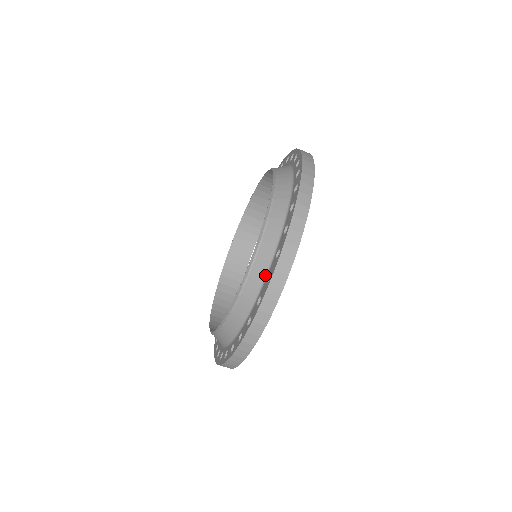
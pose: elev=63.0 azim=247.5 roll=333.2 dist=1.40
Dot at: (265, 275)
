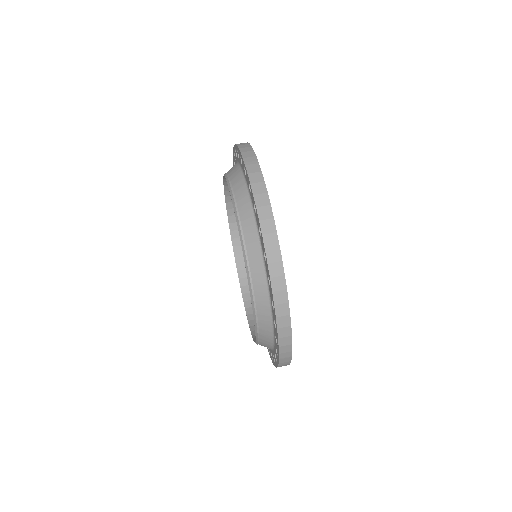
Dot at: (244, 182)
